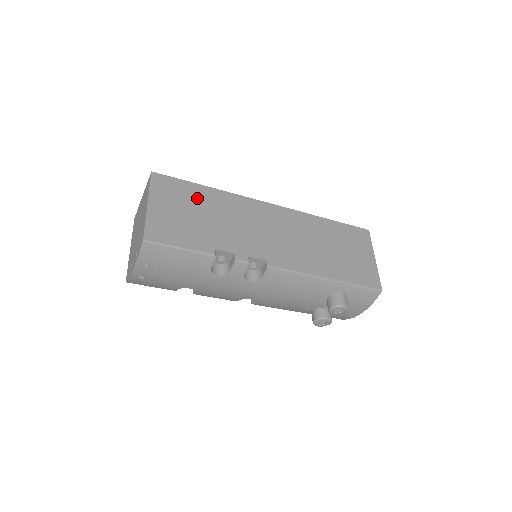
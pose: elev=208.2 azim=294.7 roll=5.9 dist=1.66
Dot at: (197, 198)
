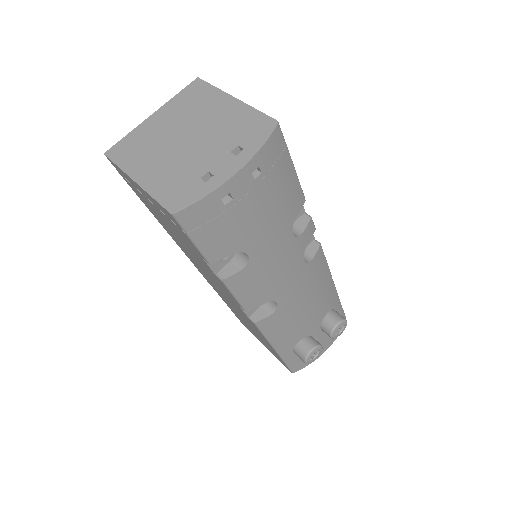
Dot at: occluded
